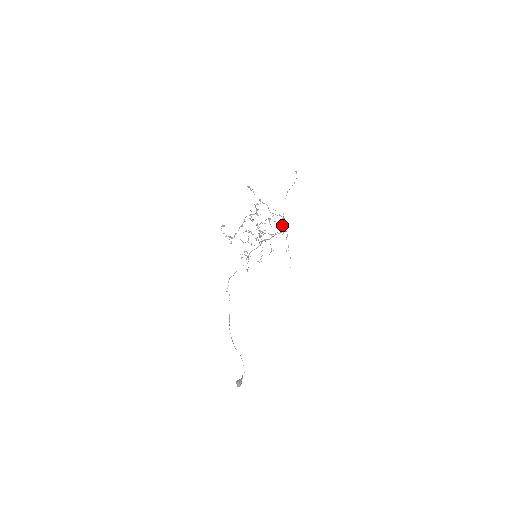
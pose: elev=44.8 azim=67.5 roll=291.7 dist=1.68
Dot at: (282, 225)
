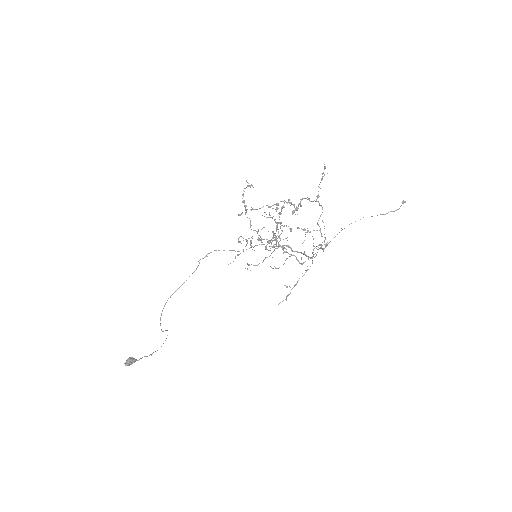
Dot at: occluded
